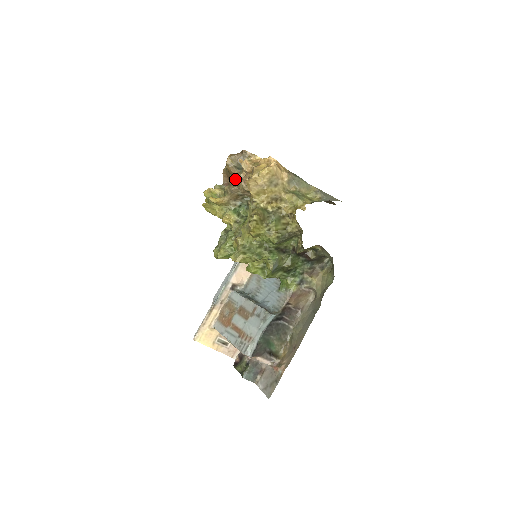
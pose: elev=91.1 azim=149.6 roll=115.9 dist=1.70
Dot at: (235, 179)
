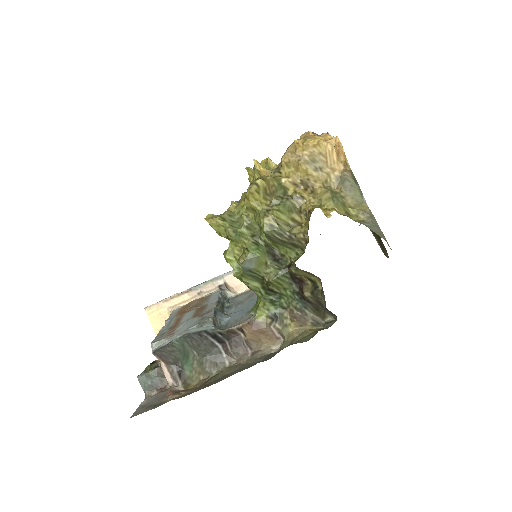
Dot at: occluded
